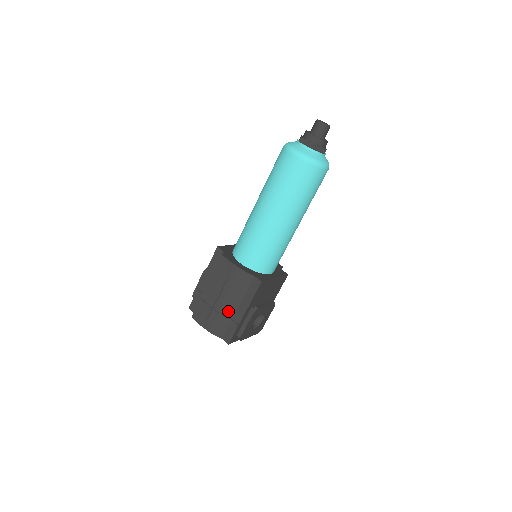
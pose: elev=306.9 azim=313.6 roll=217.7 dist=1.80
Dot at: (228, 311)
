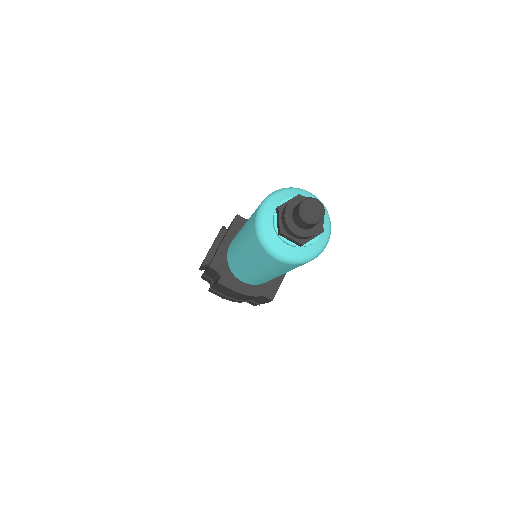
Dot at: (244, 300)
